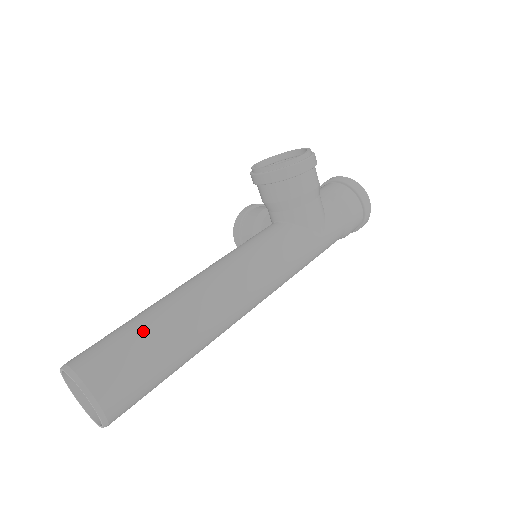
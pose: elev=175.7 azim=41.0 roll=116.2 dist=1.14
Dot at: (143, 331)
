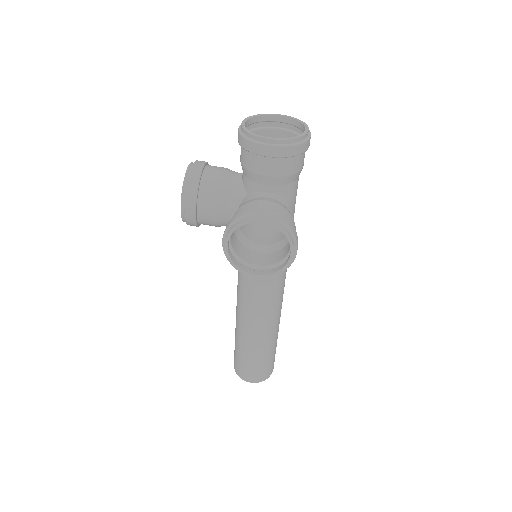
Dot at: (266, 354)
